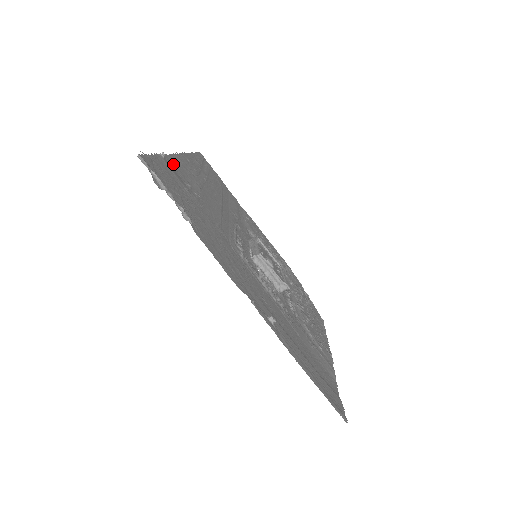
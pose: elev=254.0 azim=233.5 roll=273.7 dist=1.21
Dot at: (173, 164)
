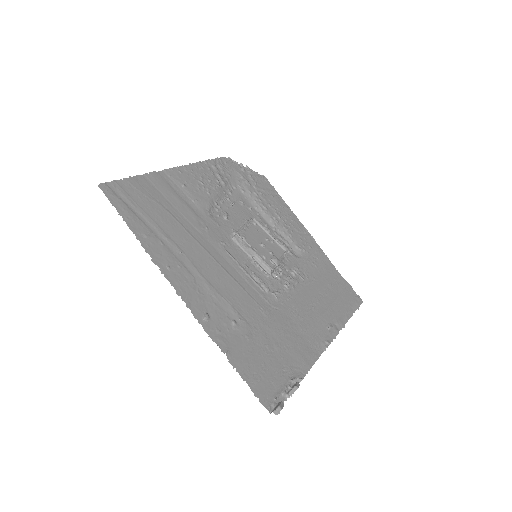
Dot at: (214, 328)
